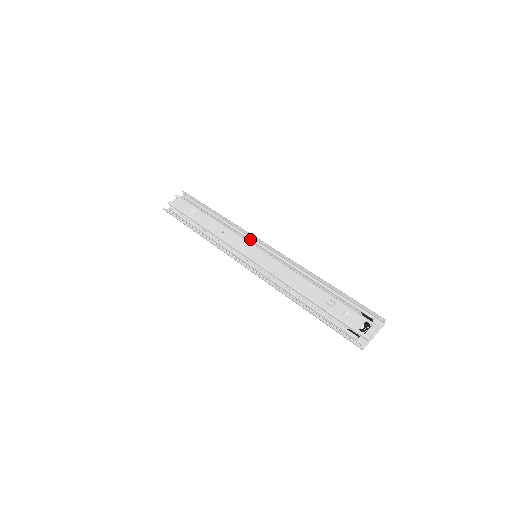
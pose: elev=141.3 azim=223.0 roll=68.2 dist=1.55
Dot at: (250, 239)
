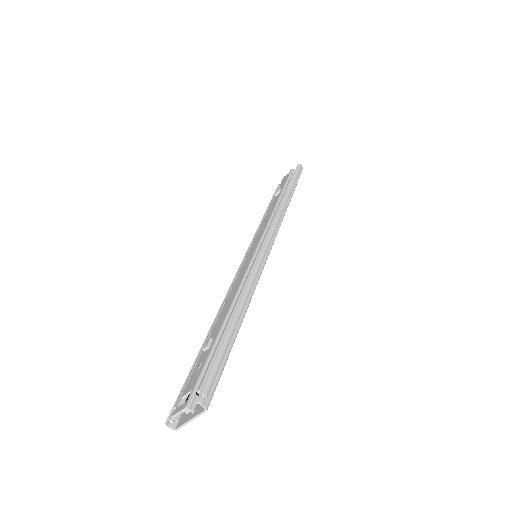
Dot at: (266, 232)
